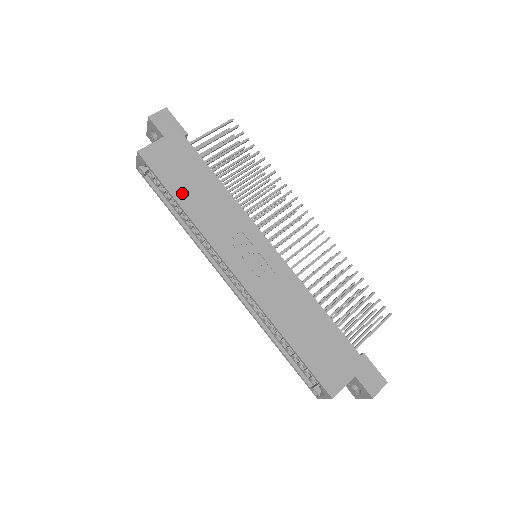
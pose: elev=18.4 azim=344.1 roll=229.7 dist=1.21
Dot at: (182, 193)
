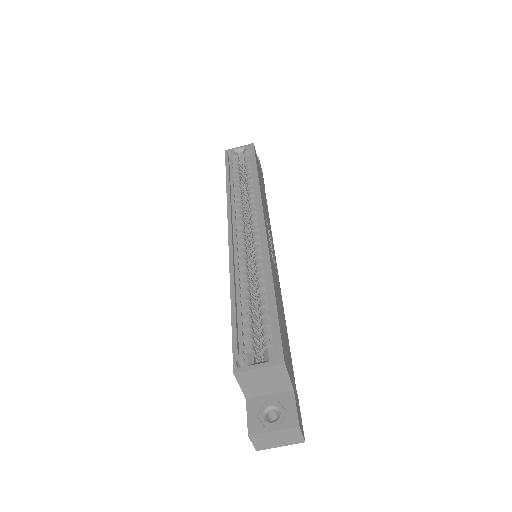
Dot at: occluded
